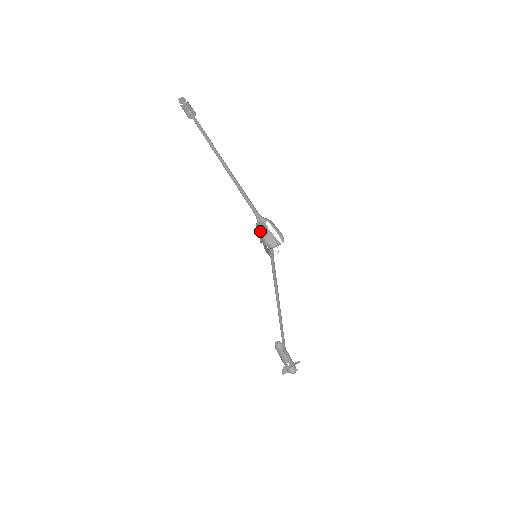
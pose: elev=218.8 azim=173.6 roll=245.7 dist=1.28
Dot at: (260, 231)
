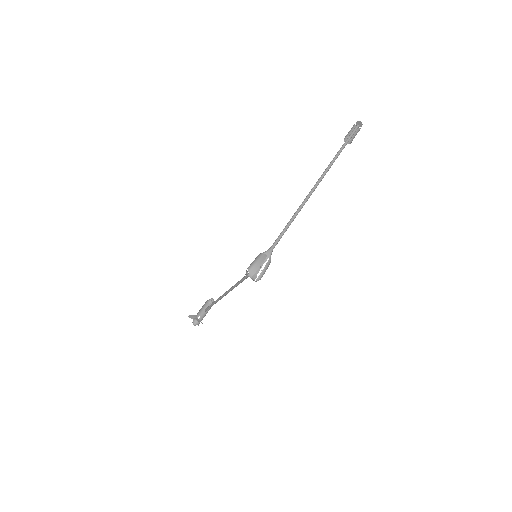
Dot at: (256, 259)
